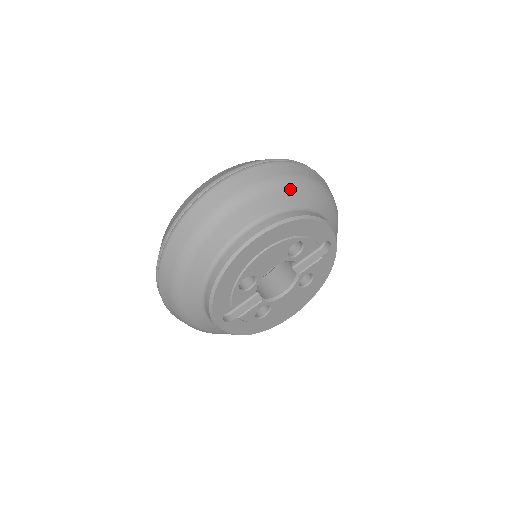
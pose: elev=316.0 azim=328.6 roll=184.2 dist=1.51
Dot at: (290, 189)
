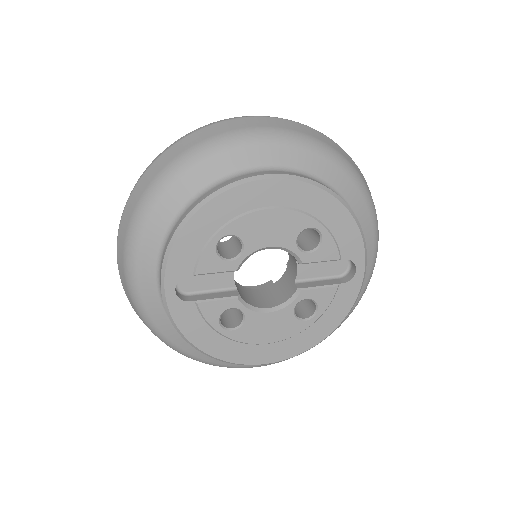
Dot at: (332, 162)
